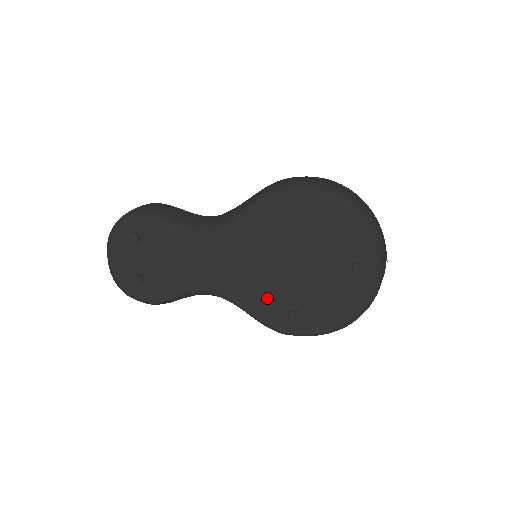
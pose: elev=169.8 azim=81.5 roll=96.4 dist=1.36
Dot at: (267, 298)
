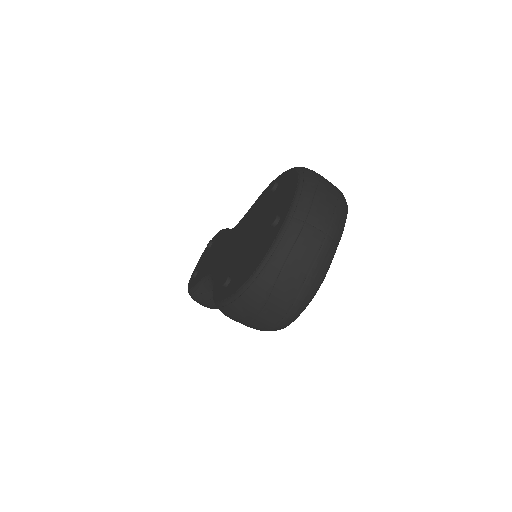
Dot at: (226, 271)
